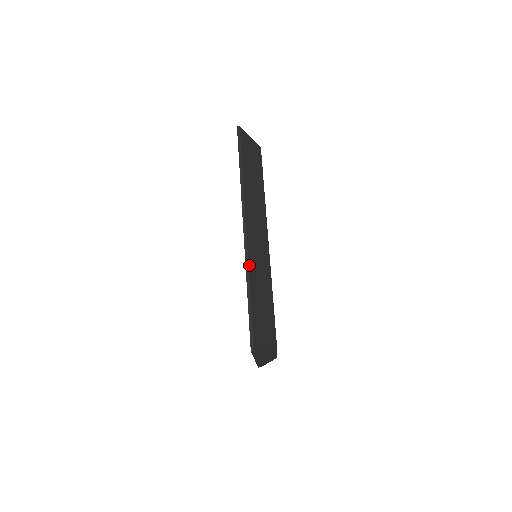
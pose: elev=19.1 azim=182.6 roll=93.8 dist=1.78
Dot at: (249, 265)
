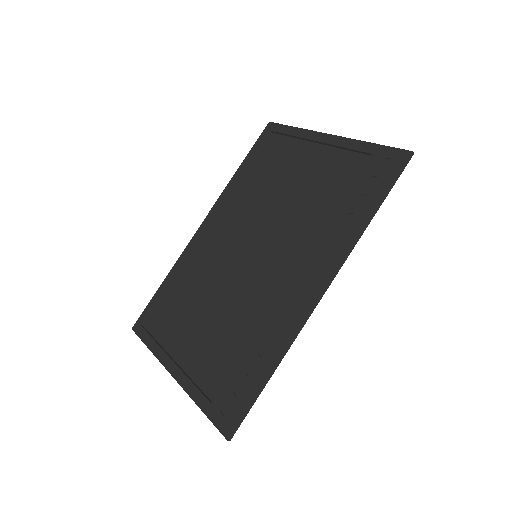
Dot at: (294, 340)
